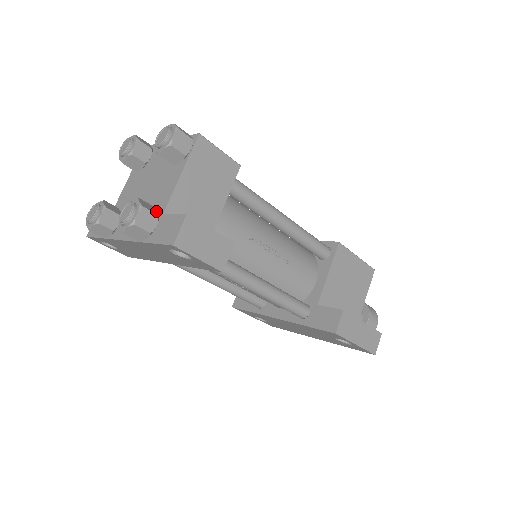
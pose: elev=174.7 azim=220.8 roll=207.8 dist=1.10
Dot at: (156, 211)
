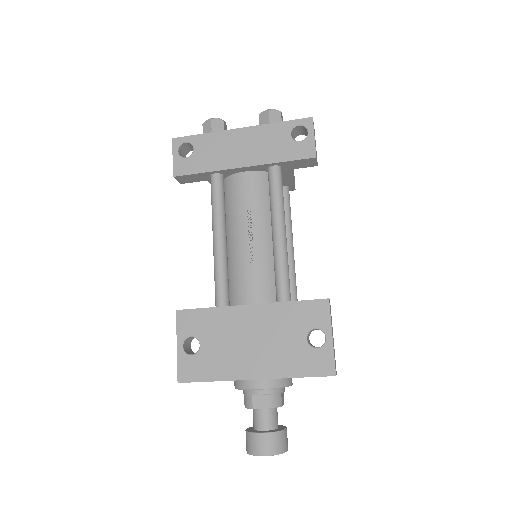
Dot at: occluded
